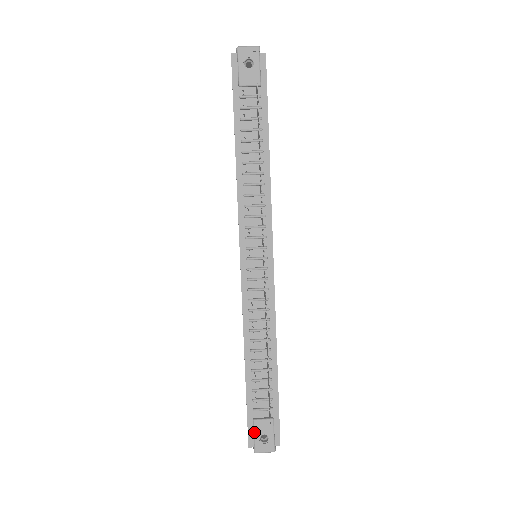
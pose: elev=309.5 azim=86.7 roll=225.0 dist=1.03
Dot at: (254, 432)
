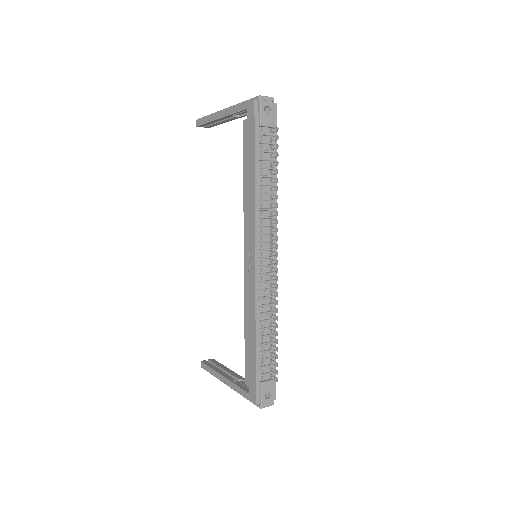
Dot at: (261, 392)
